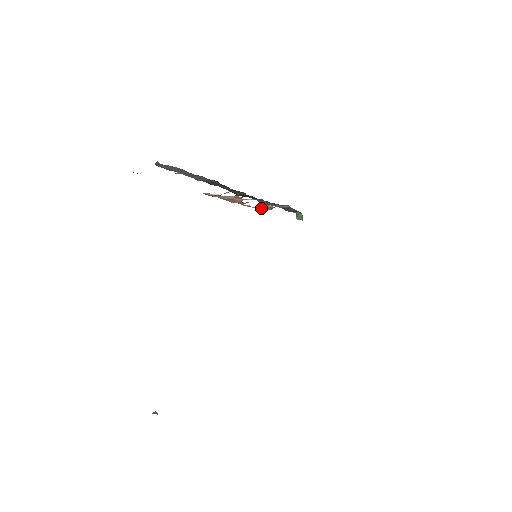
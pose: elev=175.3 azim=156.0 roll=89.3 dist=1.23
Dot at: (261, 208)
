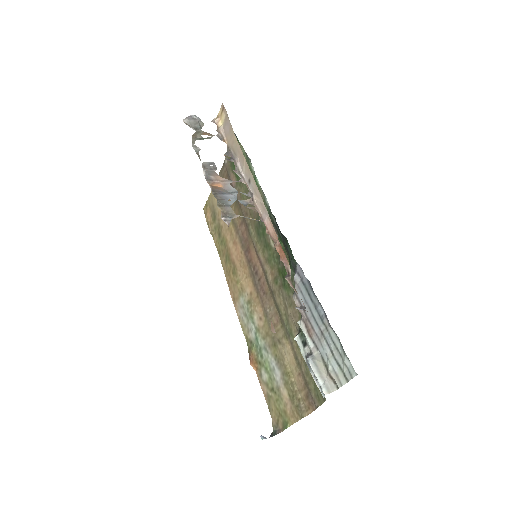
Dot at: (196, 133)
